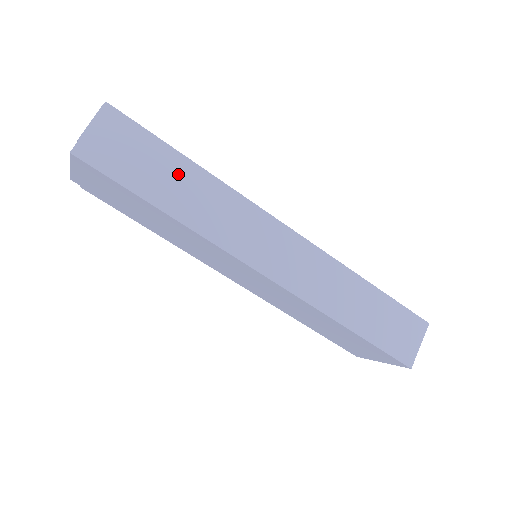
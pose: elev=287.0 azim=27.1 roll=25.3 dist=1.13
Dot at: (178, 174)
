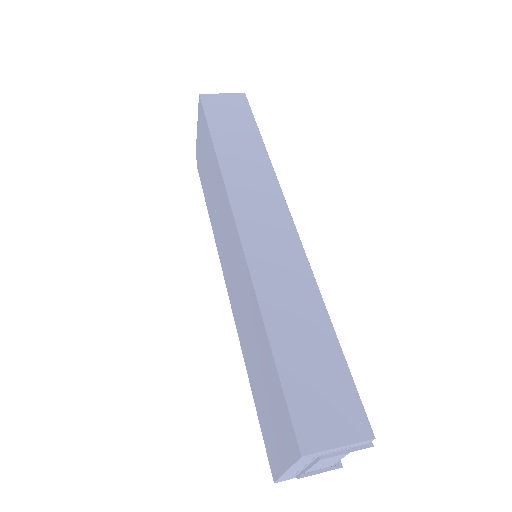
Dot at: (246, 140)
